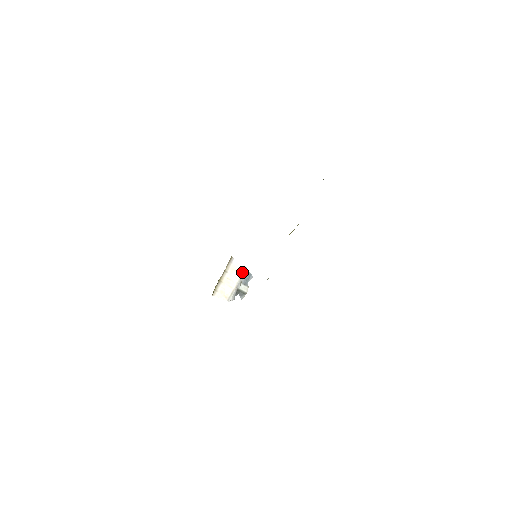
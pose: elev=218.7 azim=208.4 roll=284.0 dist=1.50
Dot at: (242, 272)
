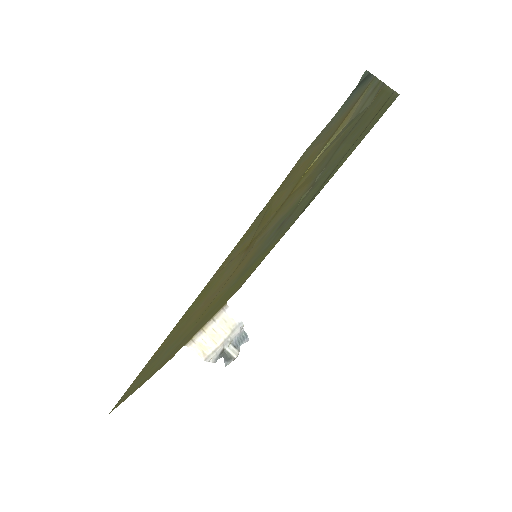
Dot at: (235, 328)
